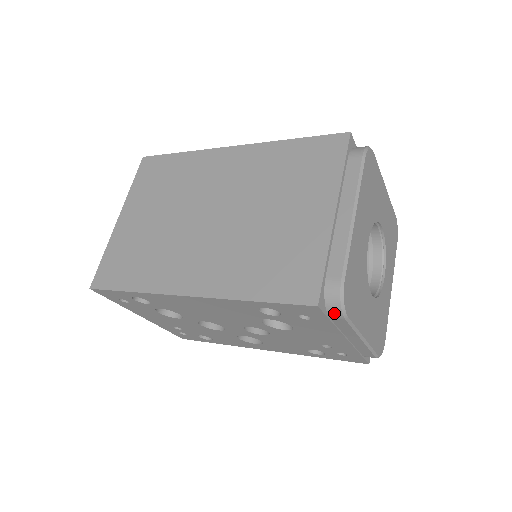
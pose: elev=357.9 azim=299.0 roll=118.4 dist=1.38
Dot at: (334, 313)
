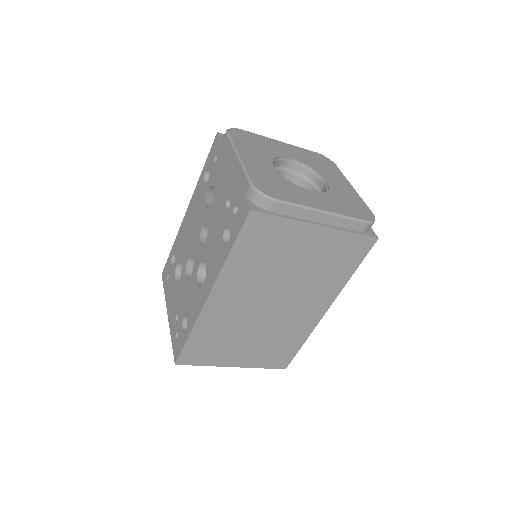
Dot at: (224, 136)
